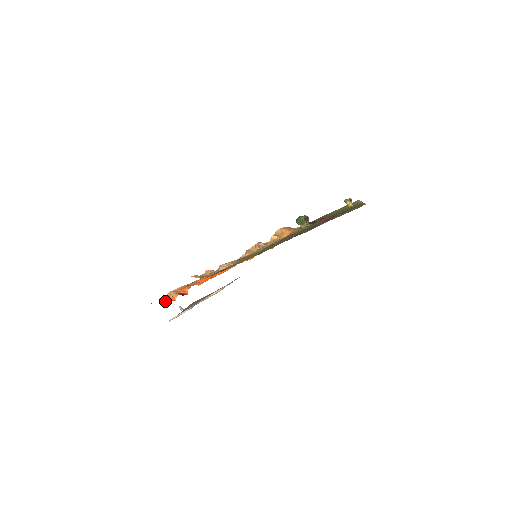
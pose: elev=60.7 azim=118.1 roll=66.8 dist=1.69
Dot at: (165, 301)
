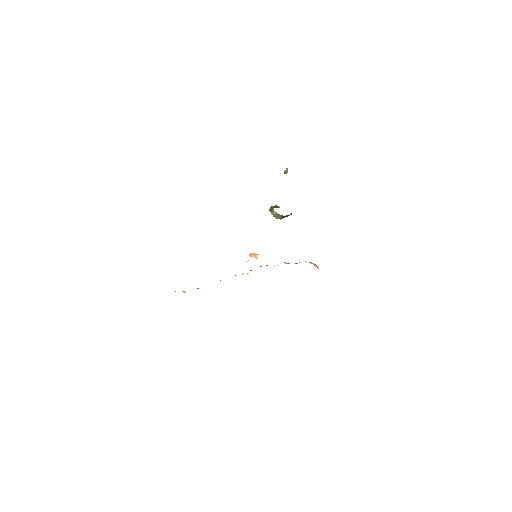
Dot at: occluded
